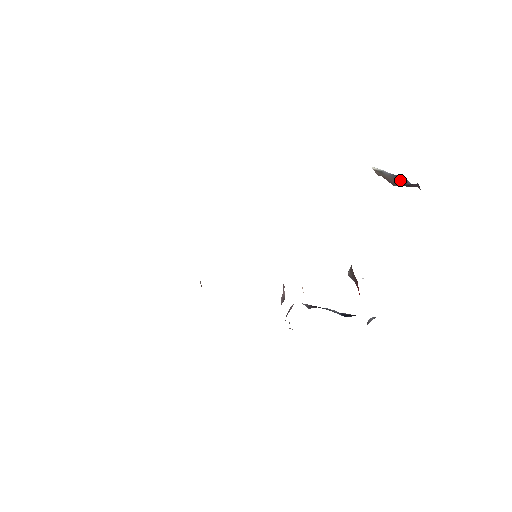
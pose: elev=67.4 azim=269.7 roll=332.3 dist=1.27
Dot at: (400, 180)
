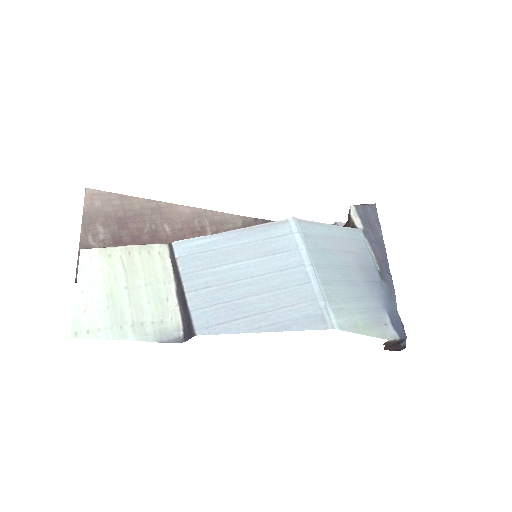
Dot at: (398, 343)
